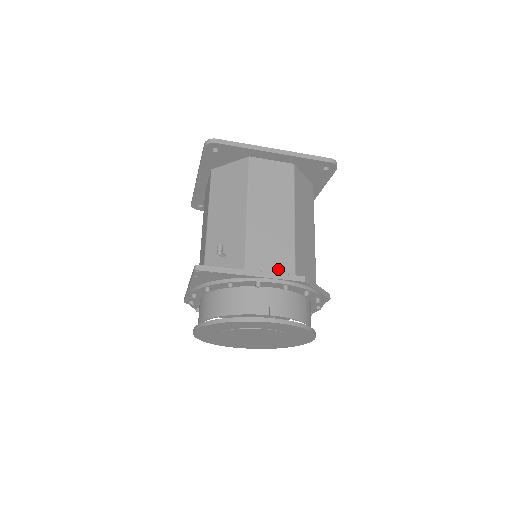
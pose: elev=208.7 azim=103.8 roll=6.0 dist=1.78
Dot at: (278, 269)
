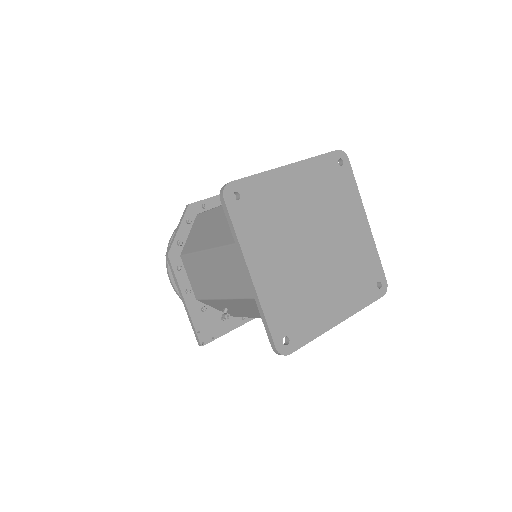
Dot at: occluded
